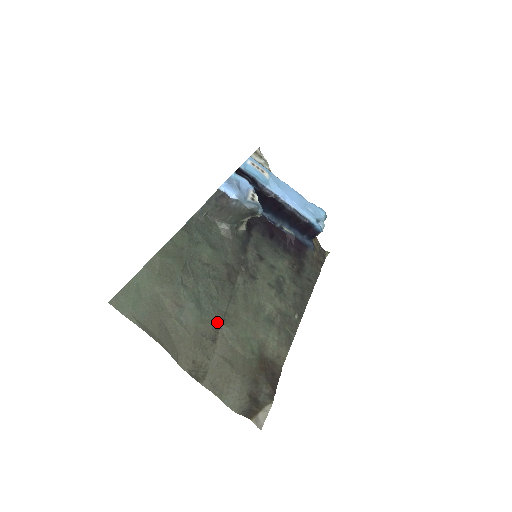
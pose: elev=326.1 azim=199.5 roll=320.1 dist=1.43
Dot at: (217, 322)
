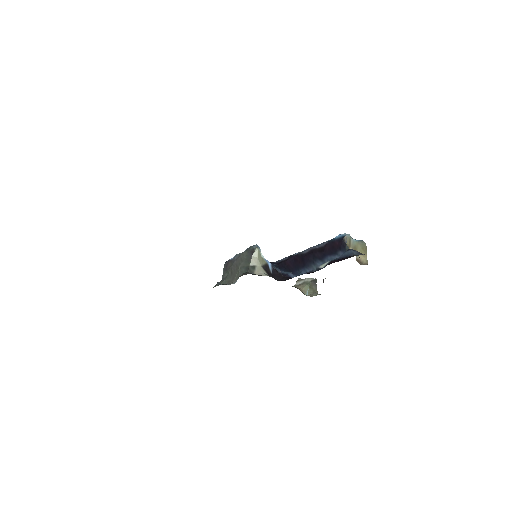
Dot at: occluded
